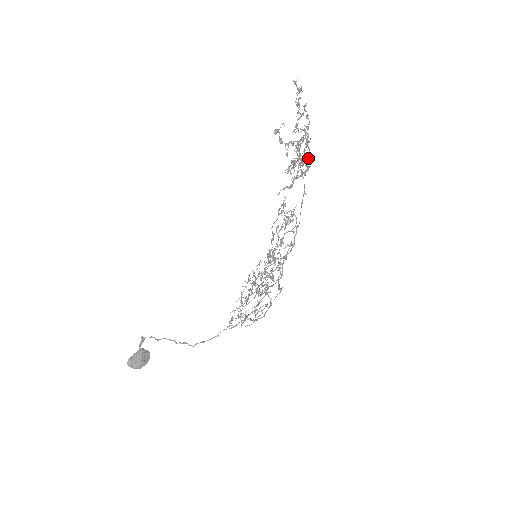
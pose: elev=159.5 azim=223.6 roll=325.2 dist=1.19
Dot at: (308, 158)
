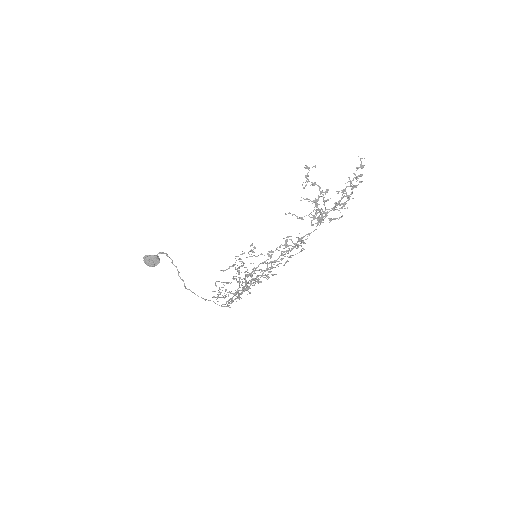
Dot at: (328, 212)
